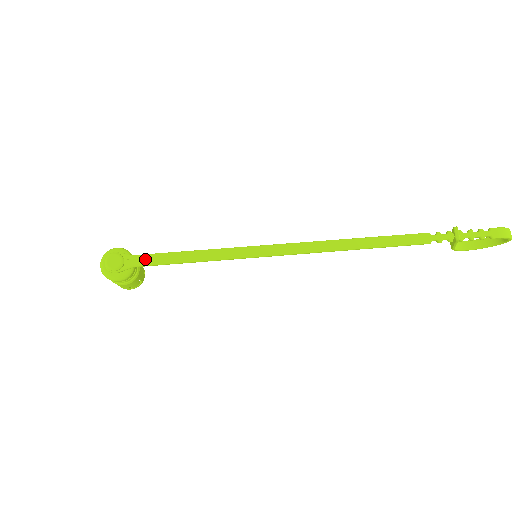
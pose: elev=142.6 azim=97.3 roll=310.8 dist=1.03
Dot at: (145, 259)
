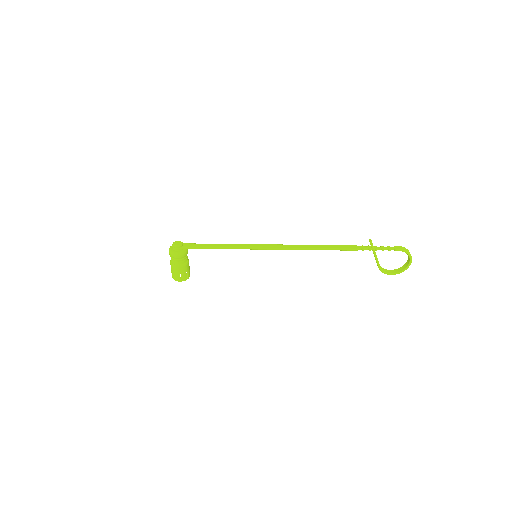
Dot at: (194, 245)
